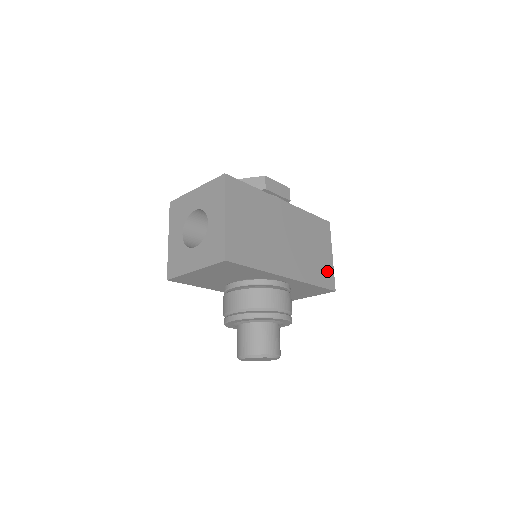
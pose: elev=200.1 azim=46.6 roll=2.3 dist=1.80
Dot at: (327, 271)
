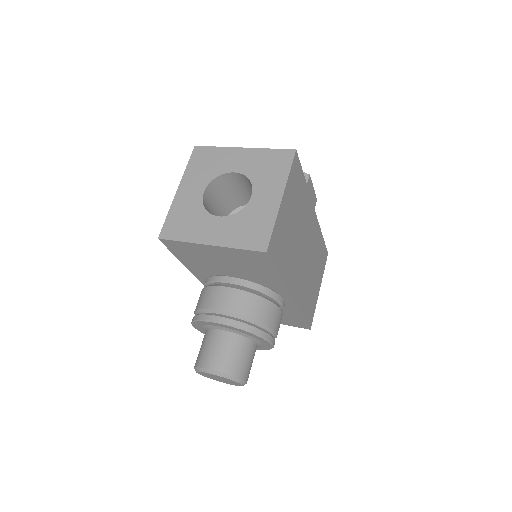
Dot at: (313, 305)
